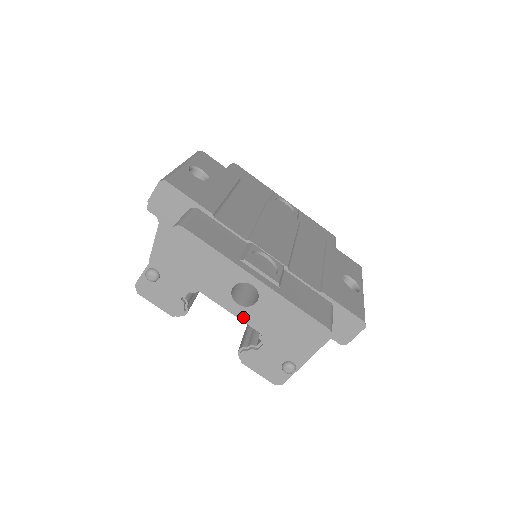
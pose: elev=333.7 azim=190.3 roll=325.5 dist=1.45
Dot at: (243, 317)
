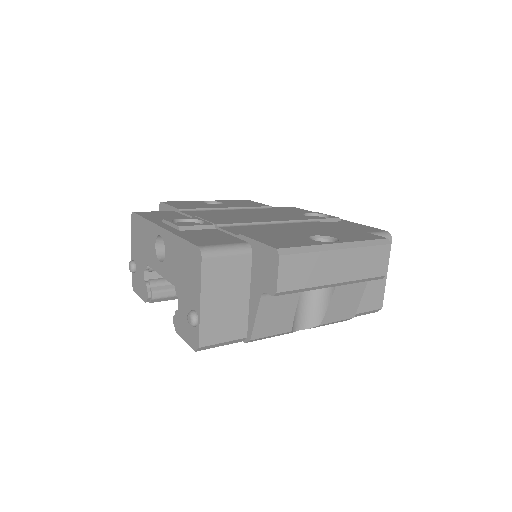
Dot at: (165, 274)
